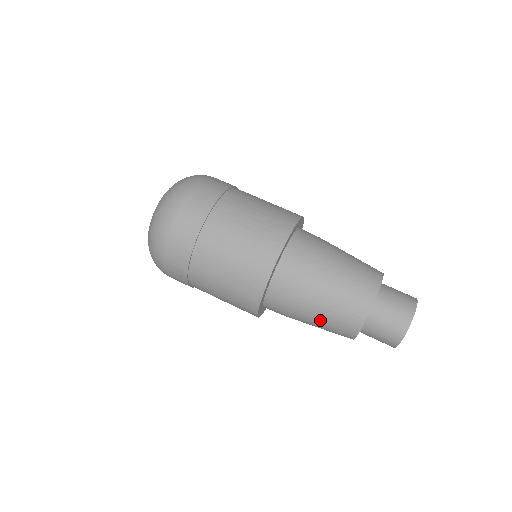
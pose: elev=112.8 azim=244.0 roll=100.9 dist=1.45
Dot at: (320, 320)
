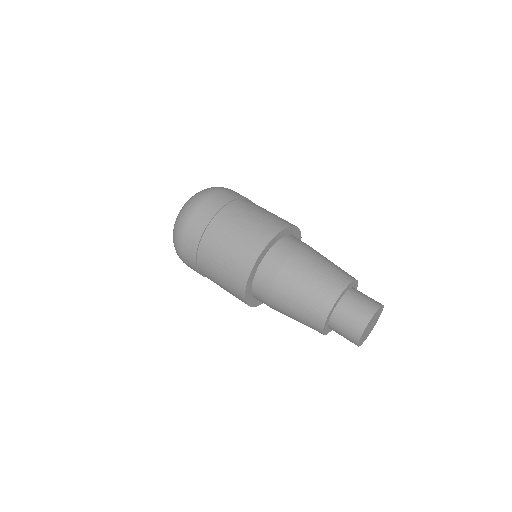
Dot at: occluded
